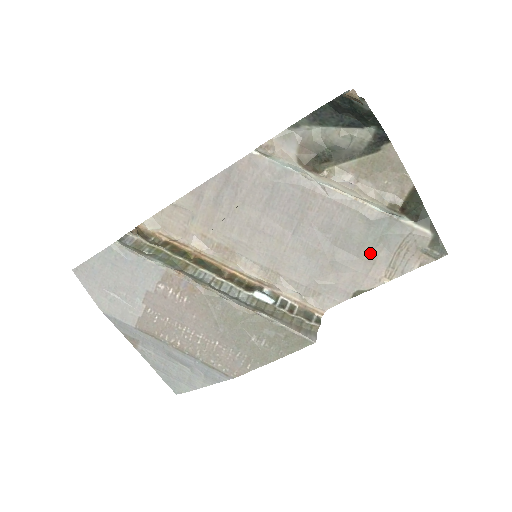
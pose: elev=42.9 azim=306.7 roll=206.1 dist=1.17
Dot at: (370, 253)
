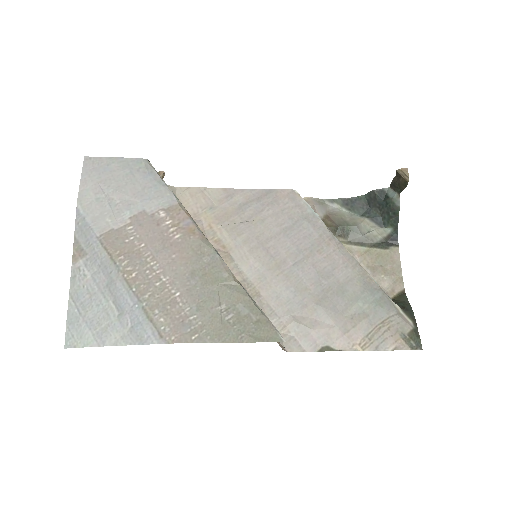
Dot at: (354, 315)
